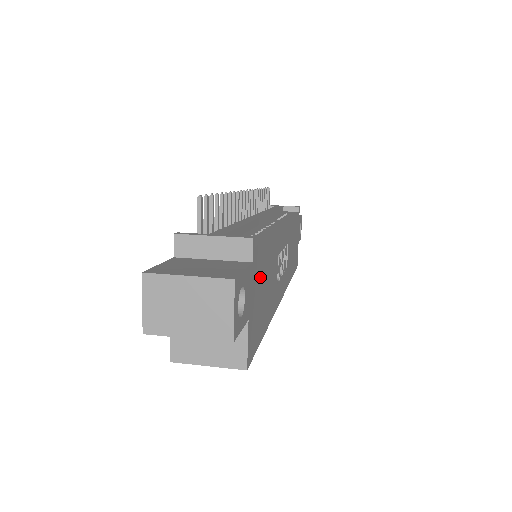
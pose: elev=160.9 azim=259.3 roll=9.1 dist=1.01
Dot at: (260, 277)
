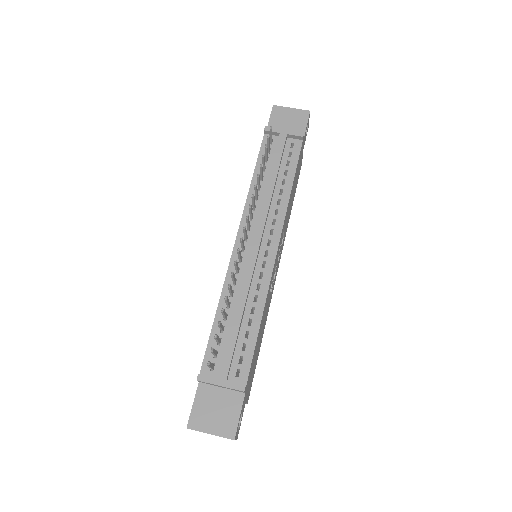
Dot at: (253, 365)
